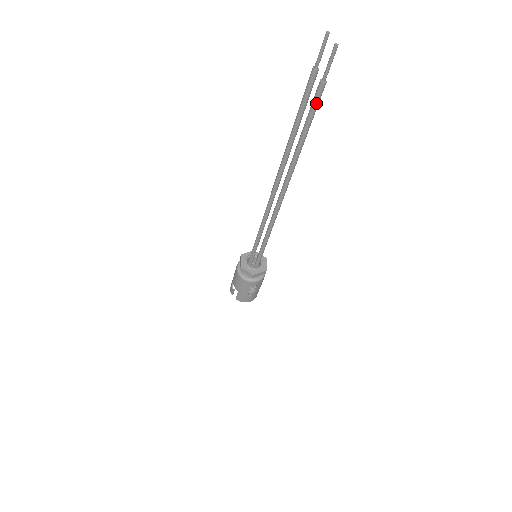
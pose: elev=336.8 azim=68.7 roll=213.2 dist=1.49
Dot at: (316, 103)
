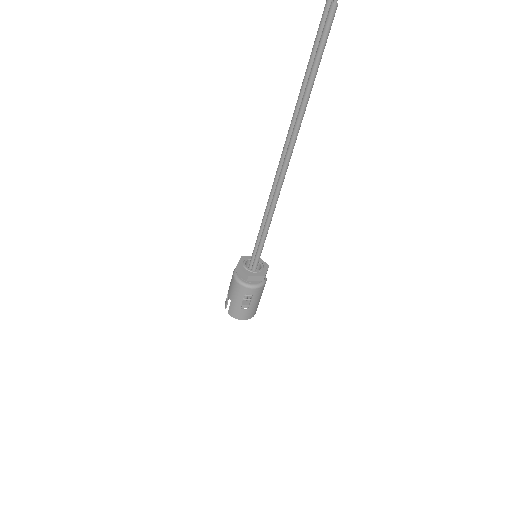
Dot at: (326, 31)
